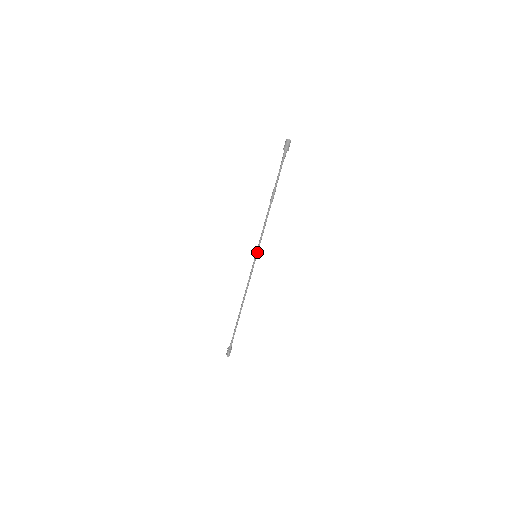
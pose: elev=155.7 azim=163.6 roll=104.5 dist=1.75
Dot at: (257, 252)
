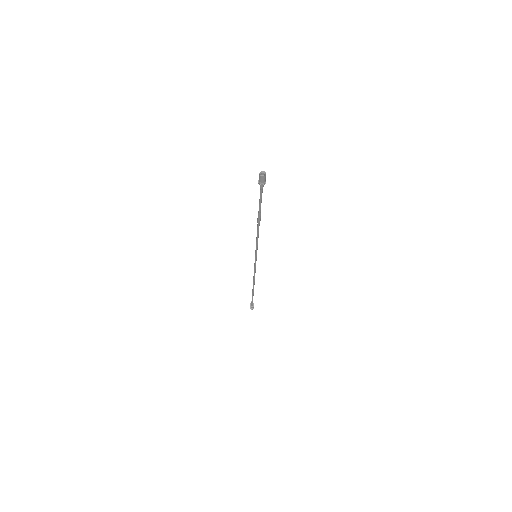
Dot at: (256, 254)
